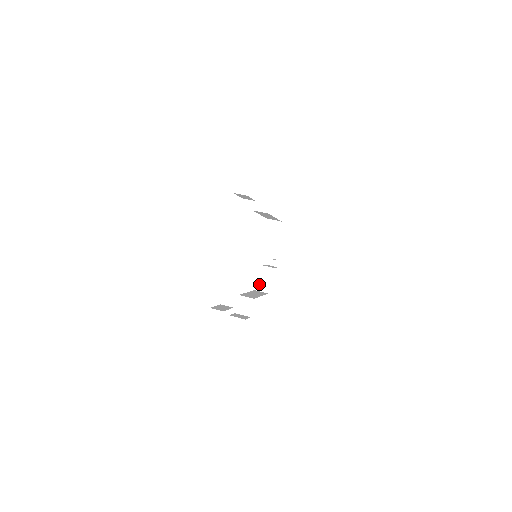
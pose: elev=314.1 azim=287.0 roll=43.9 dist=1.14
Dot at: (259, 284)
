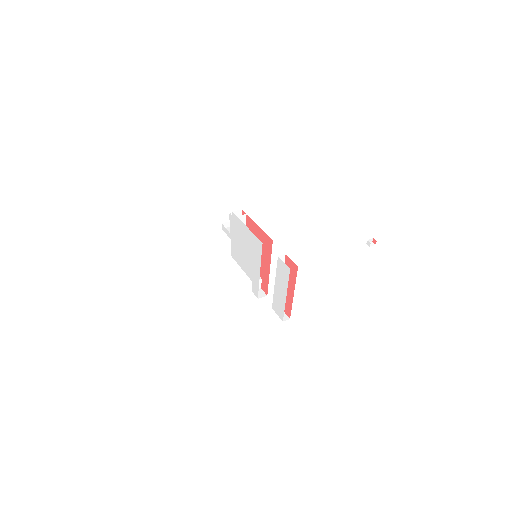
Dot at: occluded
